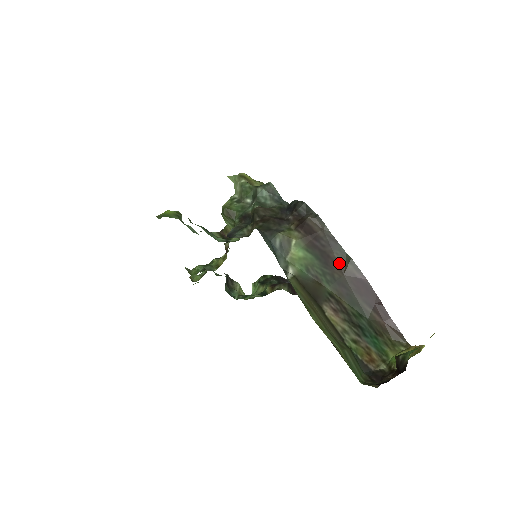
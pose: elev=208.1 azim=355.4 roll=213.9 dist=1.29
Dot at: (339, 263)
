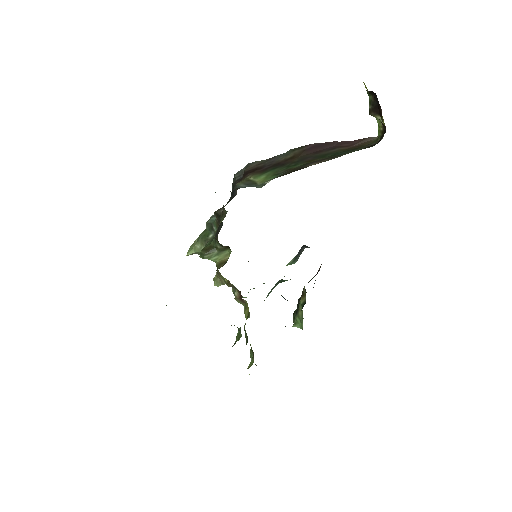
Dot at: (289, 158)
